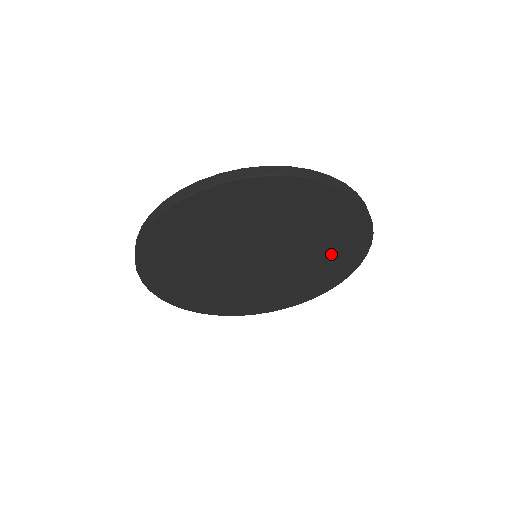
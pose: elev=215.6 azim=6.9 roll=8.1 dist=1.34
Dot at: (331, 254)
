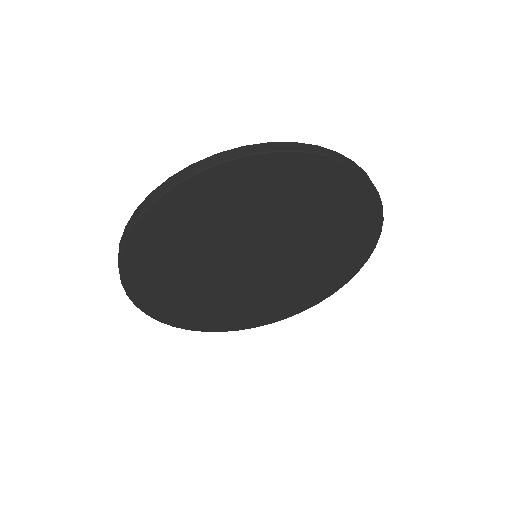
Dot at: (304, 287)
